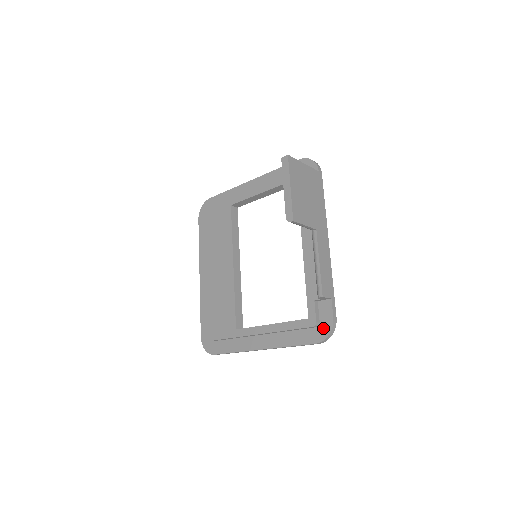
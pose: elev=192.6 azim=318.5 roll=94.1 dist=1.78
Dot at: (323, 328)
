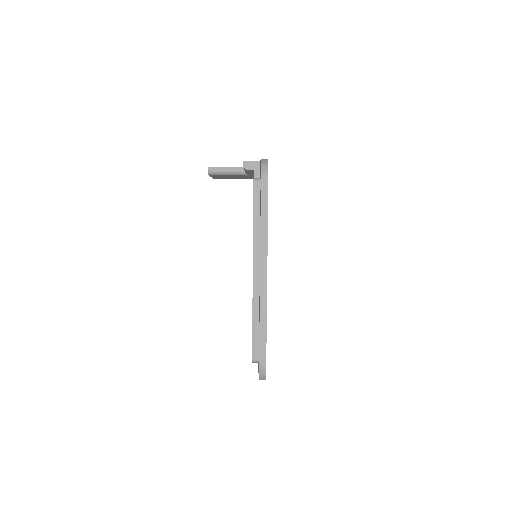
Dot at: occluded
